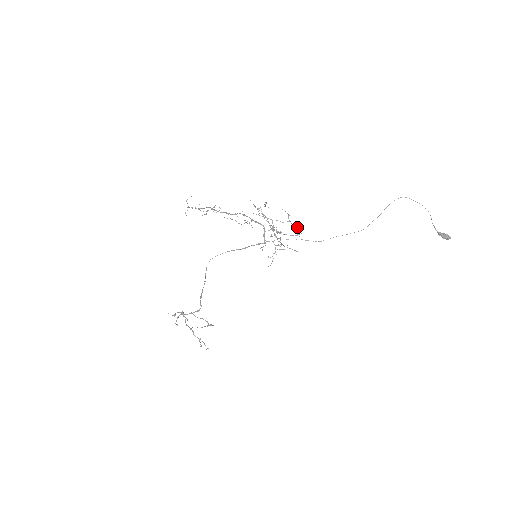
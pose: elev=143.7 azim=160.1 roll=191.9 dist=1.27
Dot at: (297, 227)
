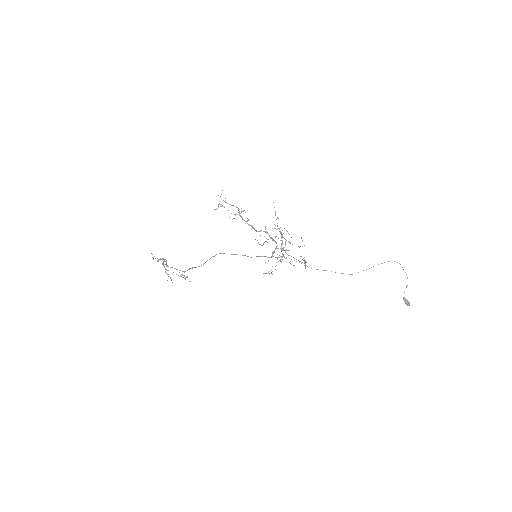
Dot at: occluded
